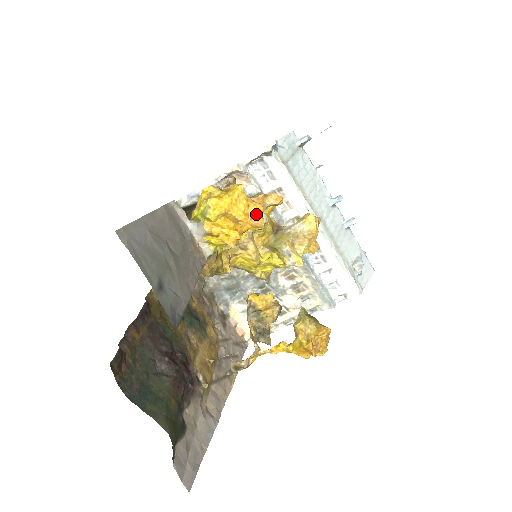
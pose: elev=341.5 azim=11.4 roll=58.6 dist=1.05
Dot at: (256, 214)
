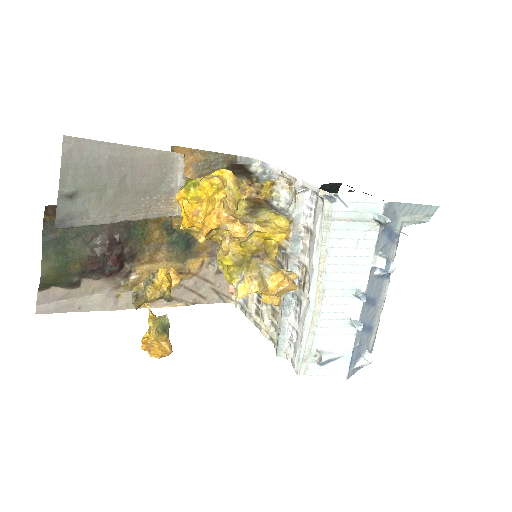
Dot at: (207, 225)
